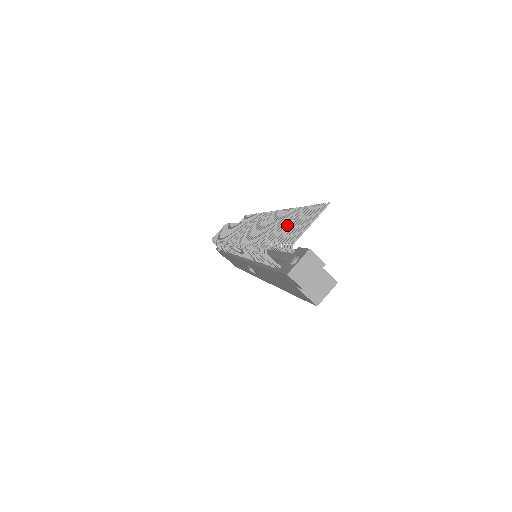
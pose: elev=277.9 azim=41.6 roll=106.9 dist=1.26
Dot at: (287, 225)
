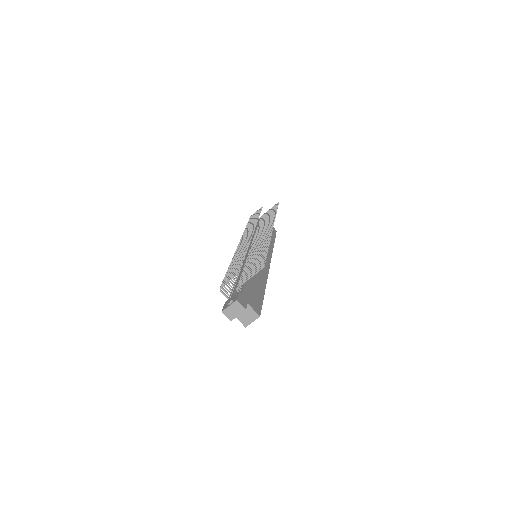
Dot at: (235, 276)
